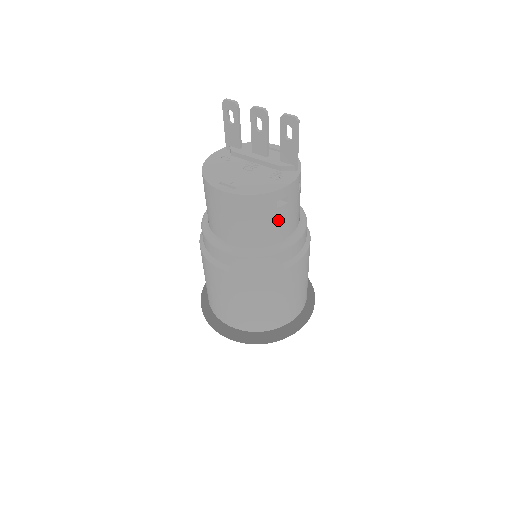
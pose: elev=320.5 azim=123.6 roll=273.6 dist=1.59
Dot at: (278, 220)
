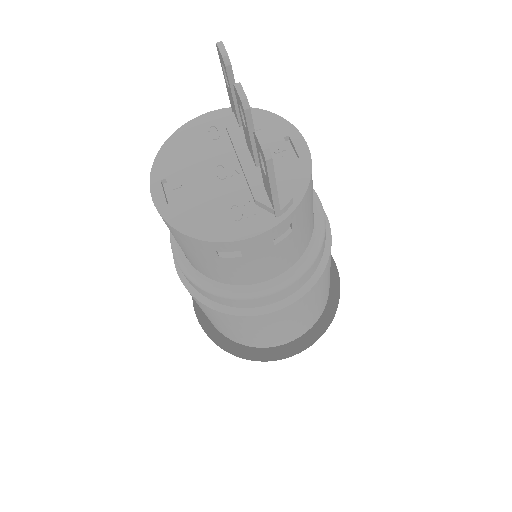
Dot at: (227, 267)
